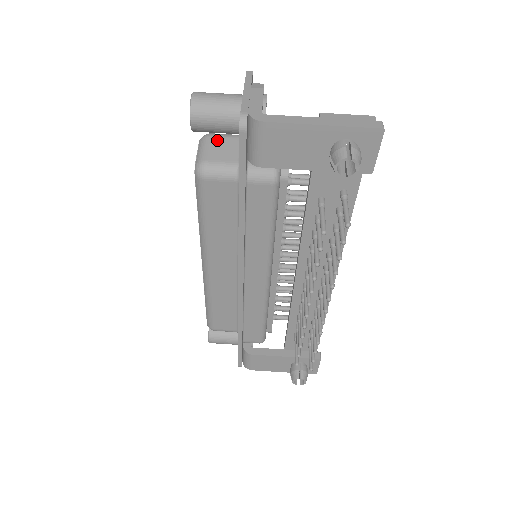
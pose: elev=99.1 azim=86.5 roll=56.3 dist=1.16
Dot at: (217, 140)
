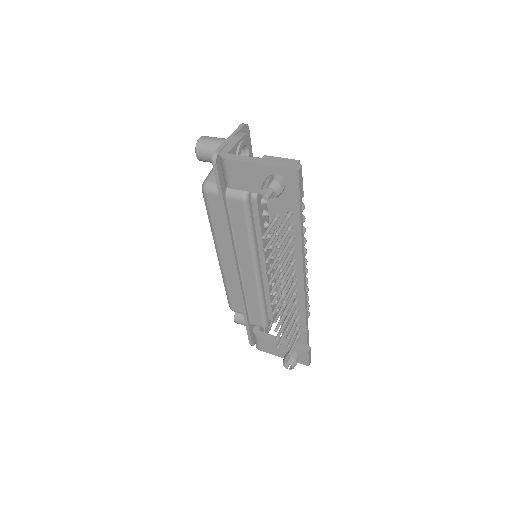
Dot at: occluded
